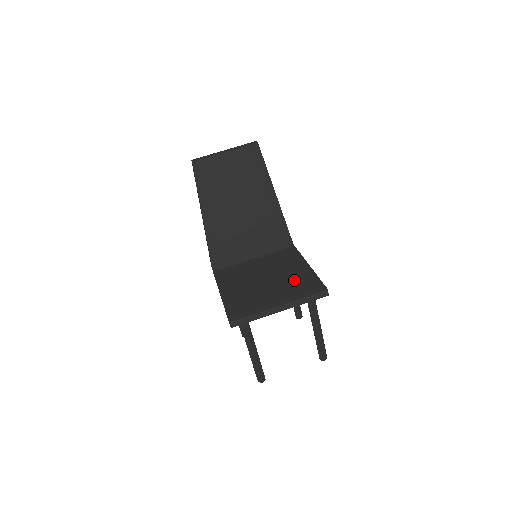
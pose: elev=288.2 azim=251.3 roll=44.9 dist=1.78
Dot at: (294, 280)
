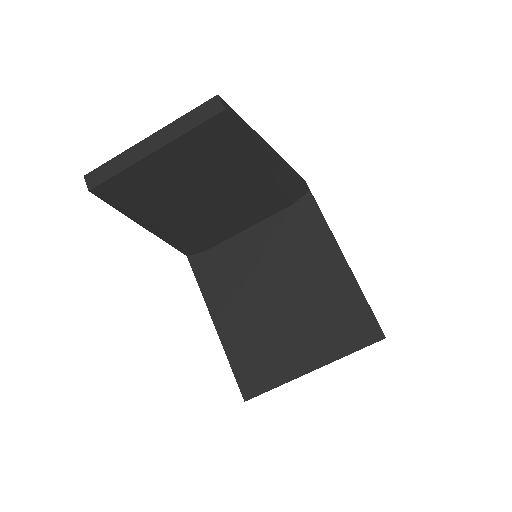
Dot at: (327, 305)
